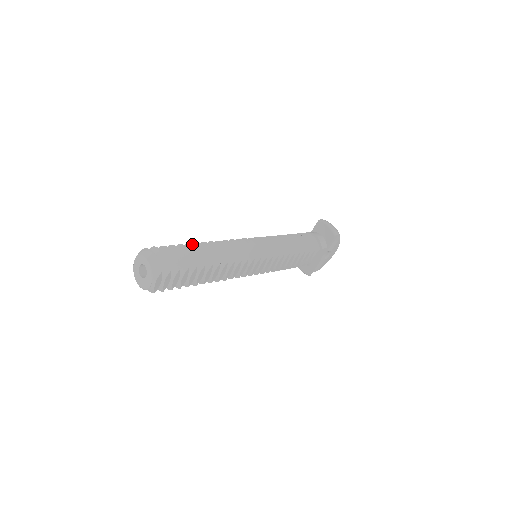
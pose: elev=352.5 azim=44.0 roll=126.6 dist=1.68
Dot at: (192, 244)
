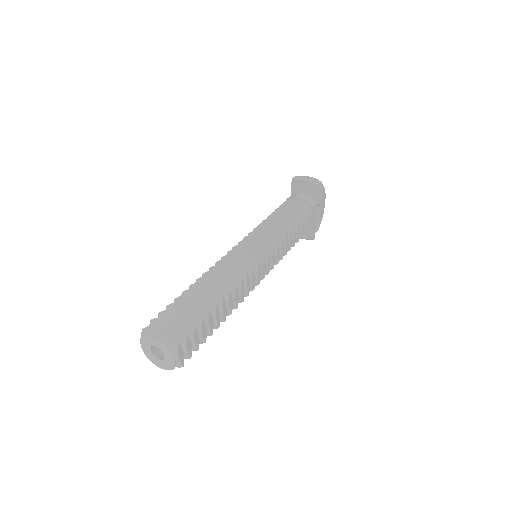
Dot at: (189, 289)
